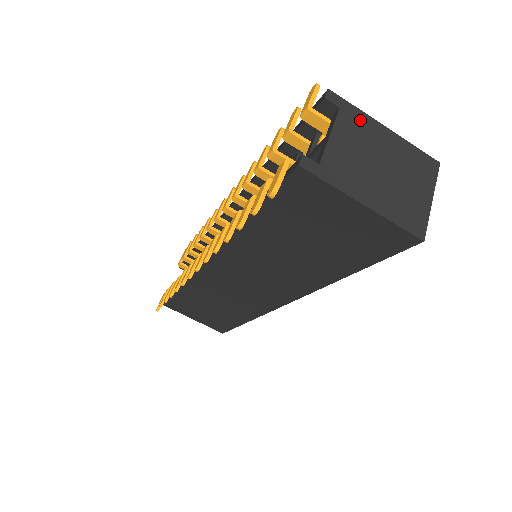
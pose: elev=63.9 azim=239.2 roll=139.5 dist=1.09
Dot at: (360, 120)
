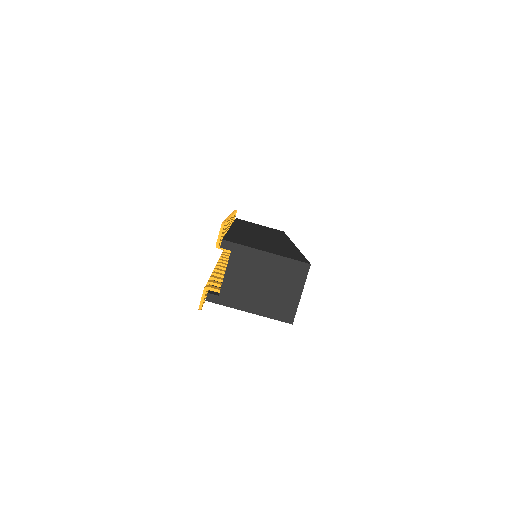
Dot at: (246, 254)
